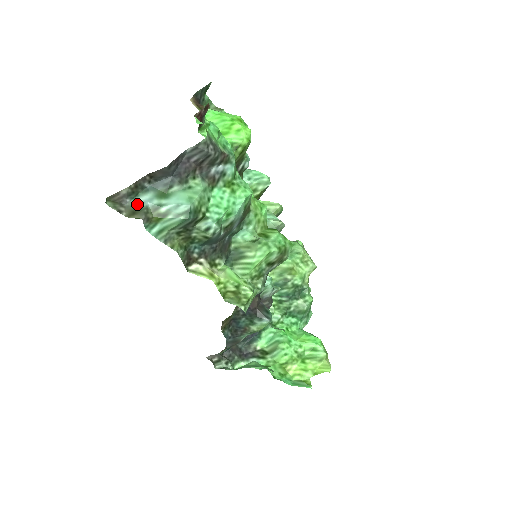
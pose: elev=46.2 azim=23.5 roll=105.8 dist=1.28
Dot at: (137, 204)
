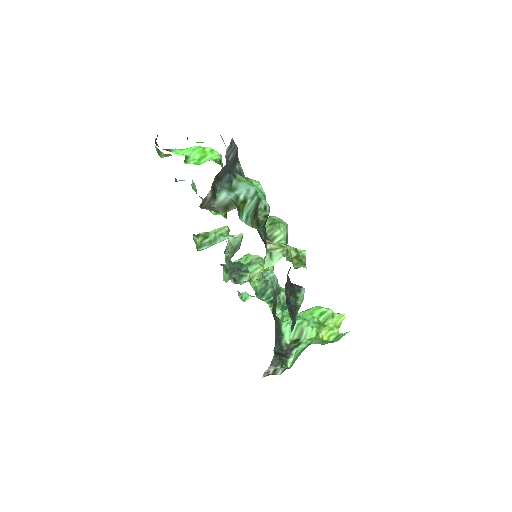
Dot at: (223, 201)
